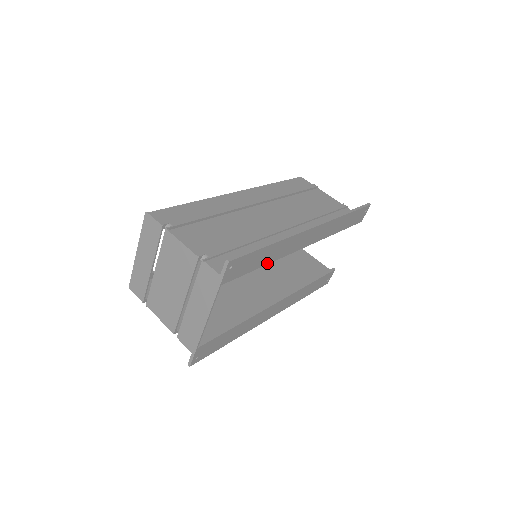
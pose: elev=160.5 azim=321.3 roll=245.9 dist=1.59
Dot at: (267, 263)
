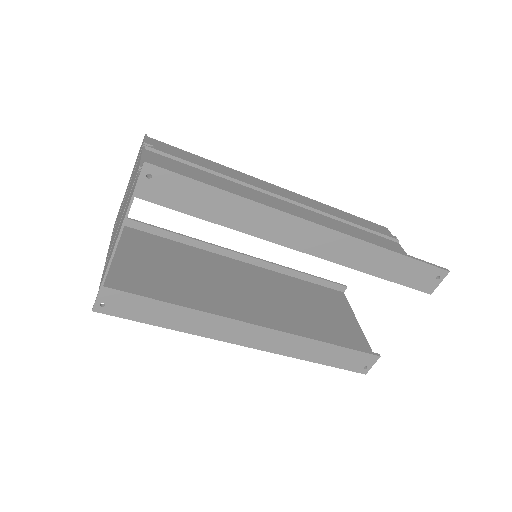
Dot at: (222, 224)
